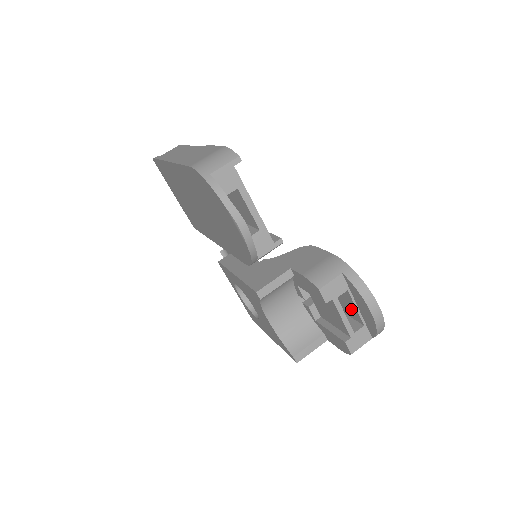
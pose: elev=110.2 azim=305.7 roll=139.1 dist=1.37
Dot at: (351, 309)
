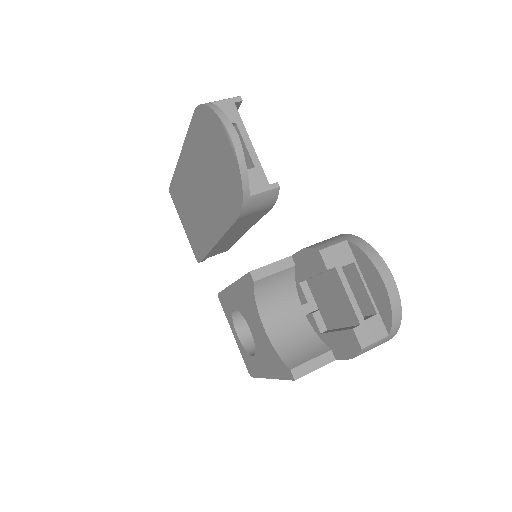
Dot at: (361, 298)
